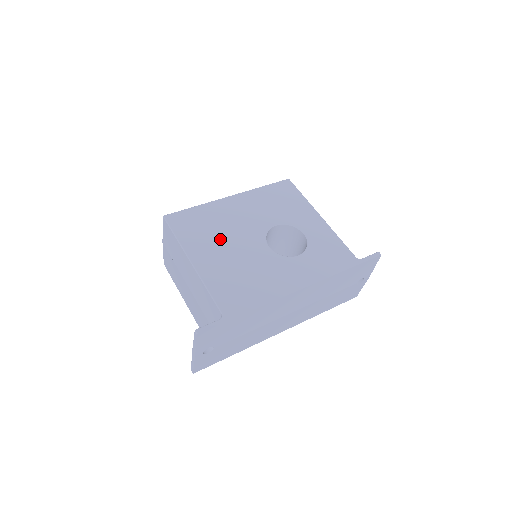
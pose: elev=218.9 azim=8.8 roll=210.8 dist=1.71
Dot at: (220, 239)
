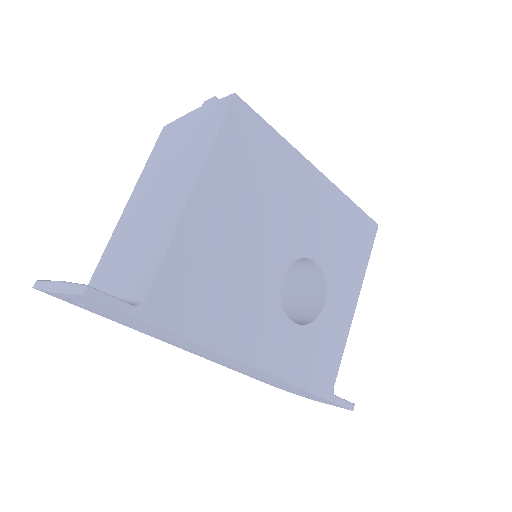
Dot at: (253, 204)
